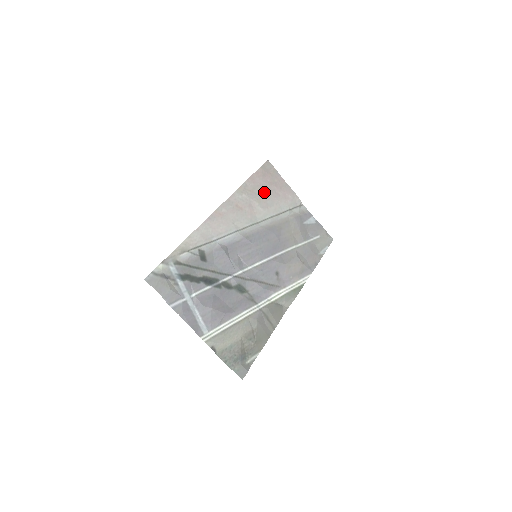
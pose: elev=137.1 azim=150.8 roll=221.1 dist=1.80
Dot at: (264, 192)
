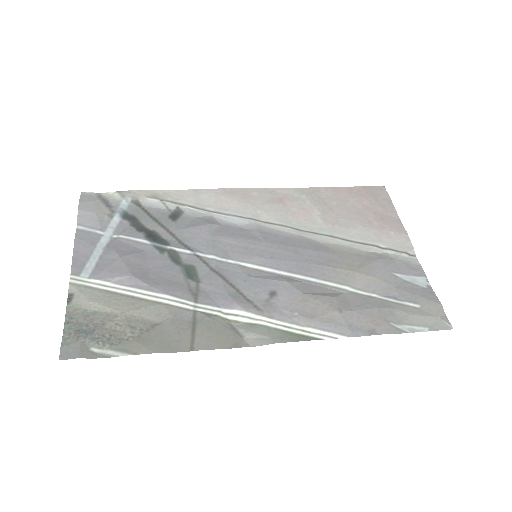
Dot at: (344, 209)
